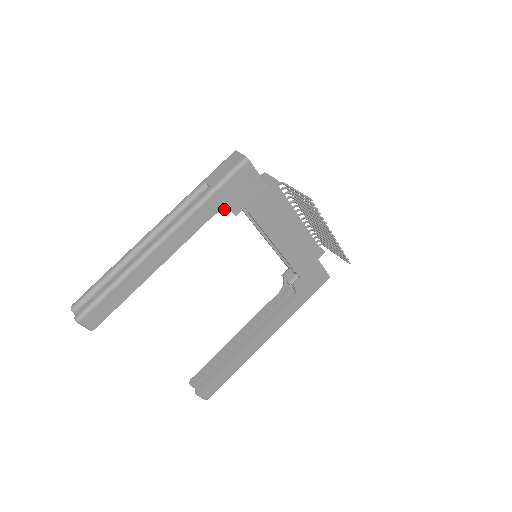
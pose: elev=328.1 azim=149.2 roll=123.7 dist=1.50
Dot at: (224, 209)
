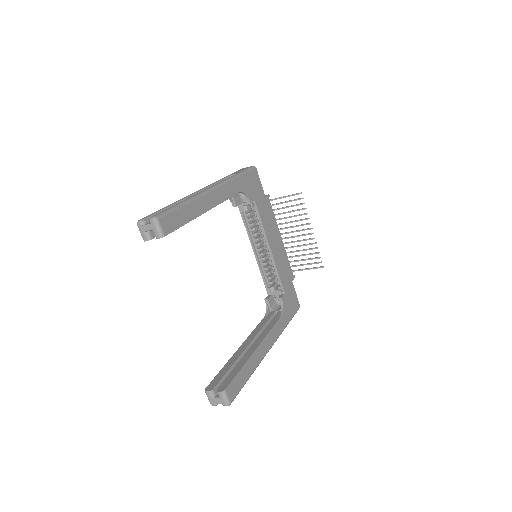
Dot at: (245, 192)
